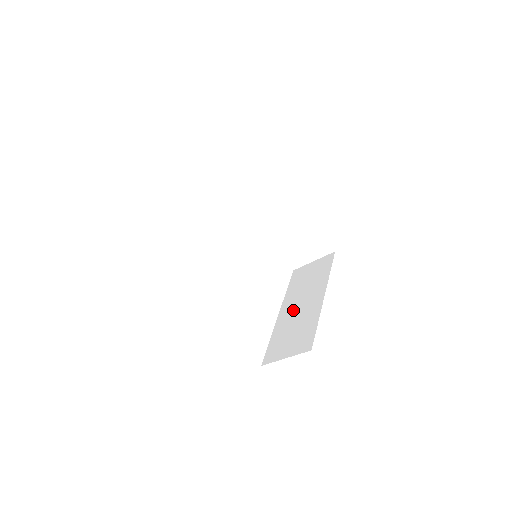
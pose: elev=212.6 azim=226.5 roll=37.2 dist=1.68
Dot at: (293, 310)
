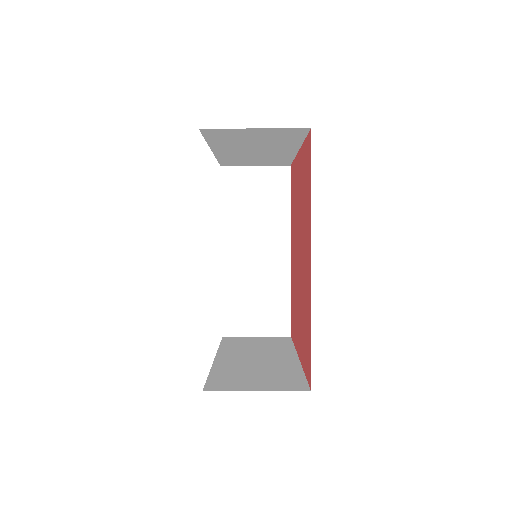
Dot at: (244, 359)
